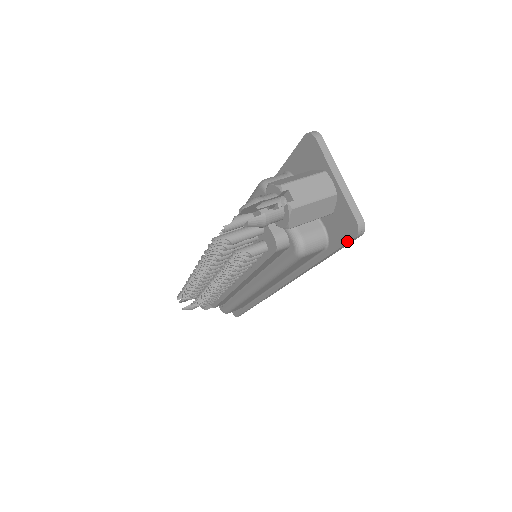
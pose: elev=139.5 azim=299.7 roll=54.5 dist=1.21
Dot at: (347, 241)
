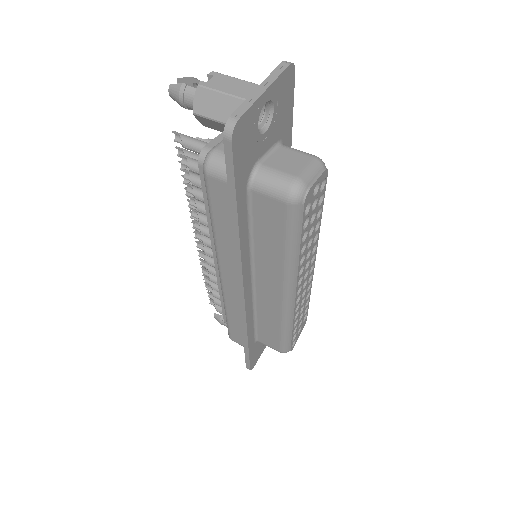
Dot at: (225, 152)
